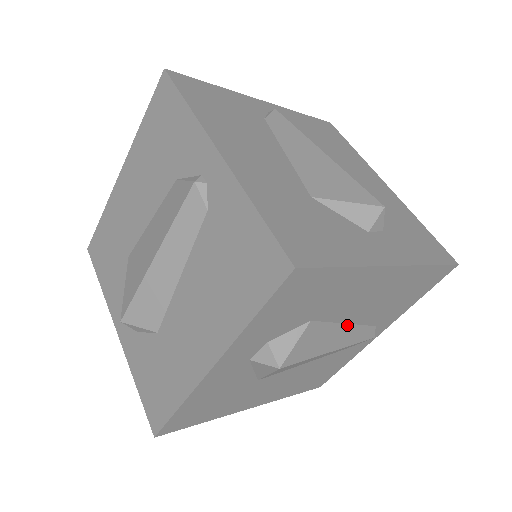
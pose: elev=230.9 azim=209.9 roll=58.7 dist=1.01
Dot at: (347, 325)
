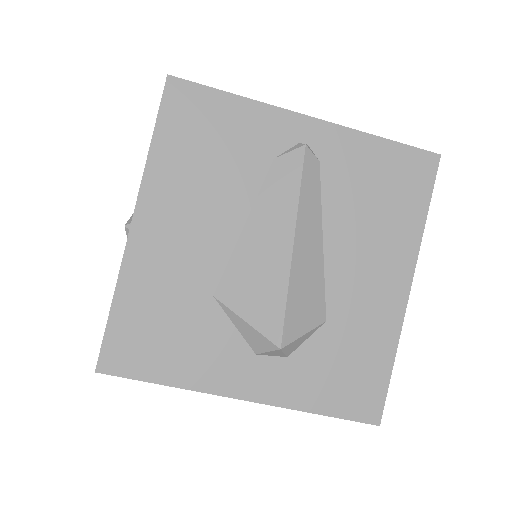
Dot at: occluded
